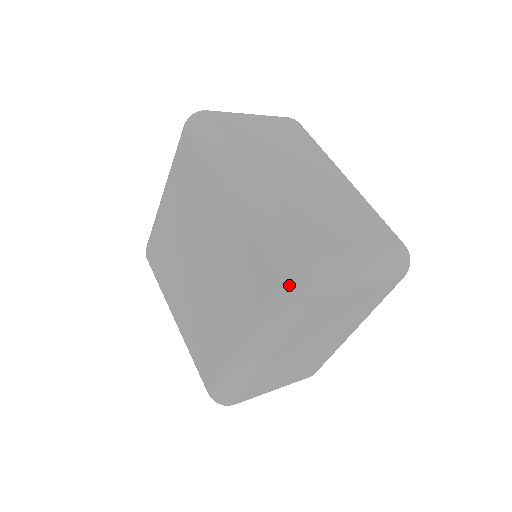
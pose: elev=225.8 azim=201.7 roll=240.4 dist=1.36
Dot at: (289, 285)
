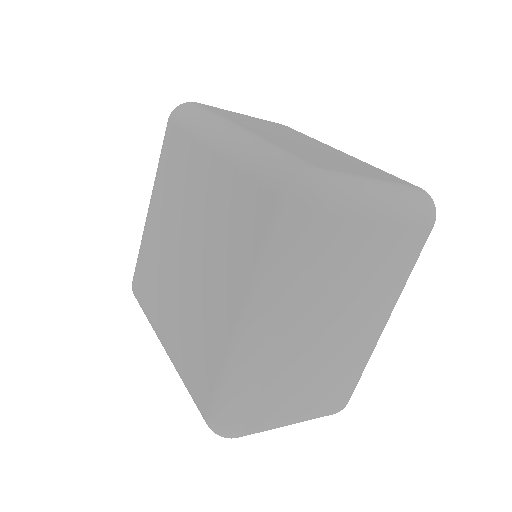
Dot at: (291, 196)
